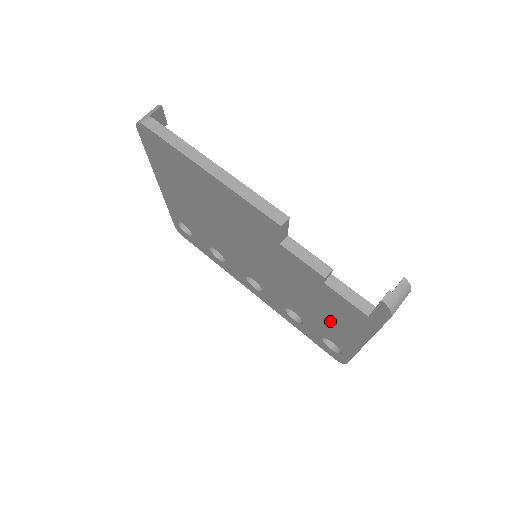
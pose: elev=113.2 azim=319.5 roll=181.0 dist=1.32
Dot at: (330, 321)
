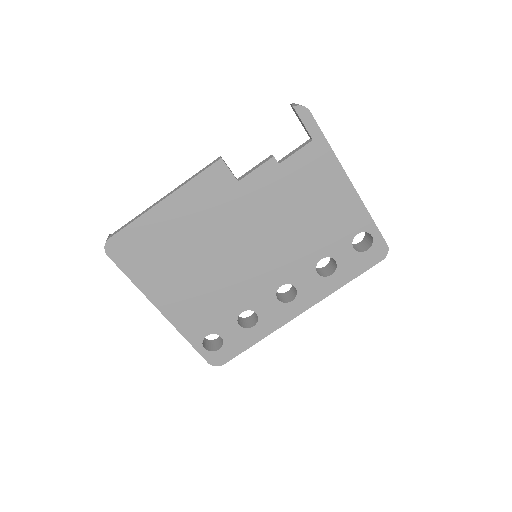
Dot at: (326, 205)
